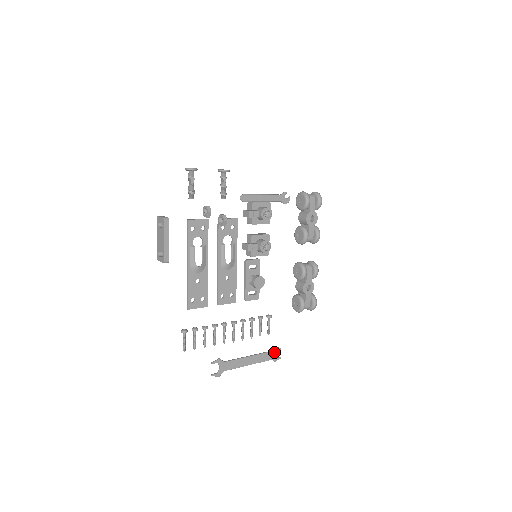
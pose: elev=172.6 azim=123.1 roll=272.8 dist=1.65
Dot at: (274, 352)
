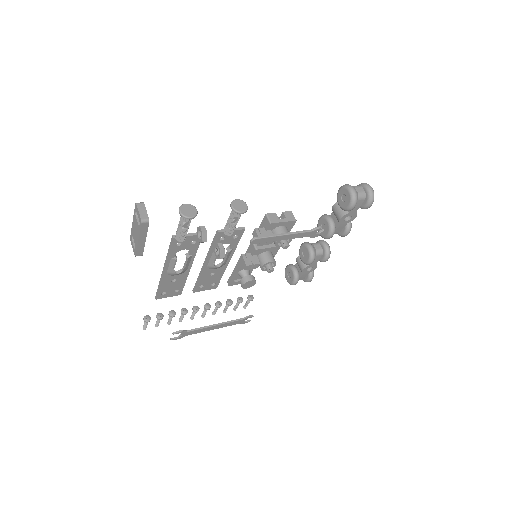
Dot at: (245, 319)
